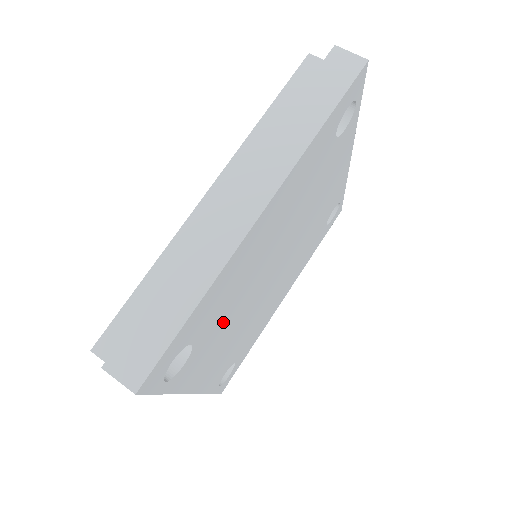
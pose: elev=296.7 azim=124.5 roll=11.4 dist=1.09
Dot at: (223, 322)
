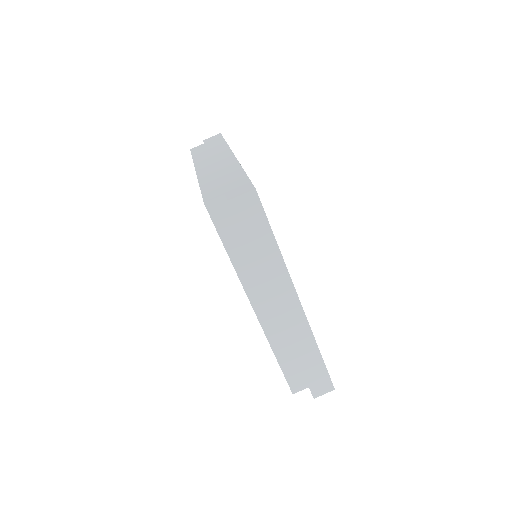
Dot at: occluded
